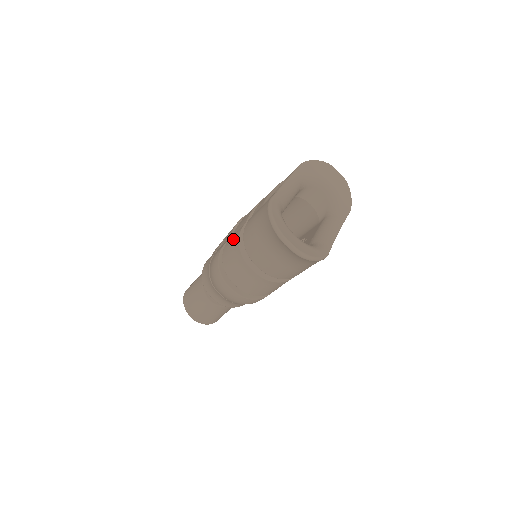
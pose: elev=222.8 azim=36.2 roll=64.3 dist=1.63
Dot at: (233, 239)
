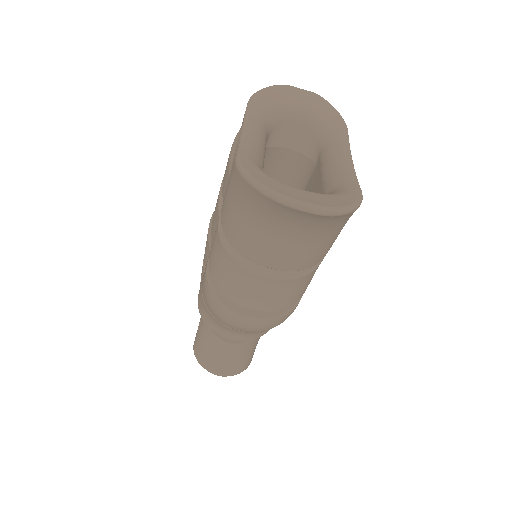
Dot at: (214, 249)
